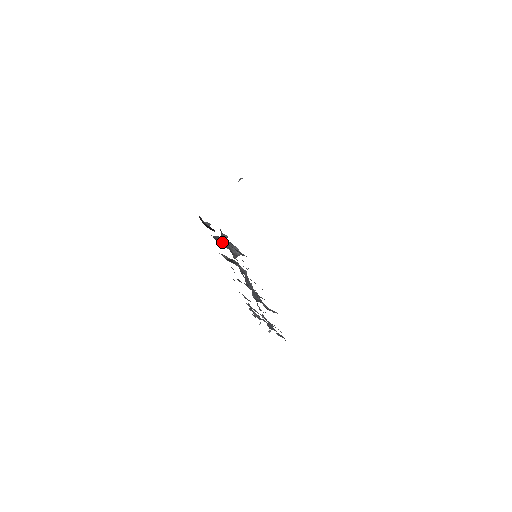
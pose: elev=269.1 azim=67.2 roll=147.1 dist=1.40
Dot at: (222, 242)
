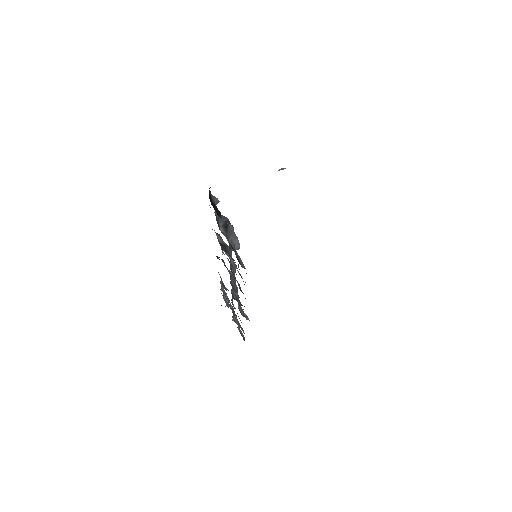
Dot at: (224, 226)
